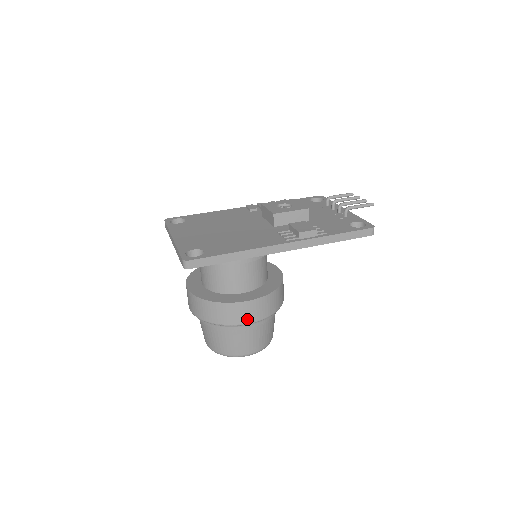
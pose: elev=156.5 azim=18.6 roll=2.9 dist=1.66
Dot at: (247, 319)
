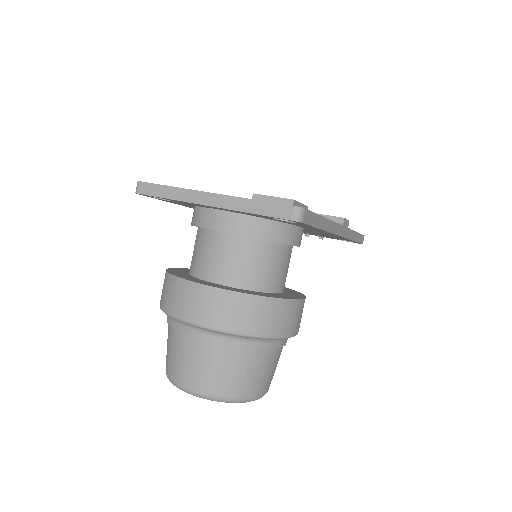
Dot at: (294, 328)
